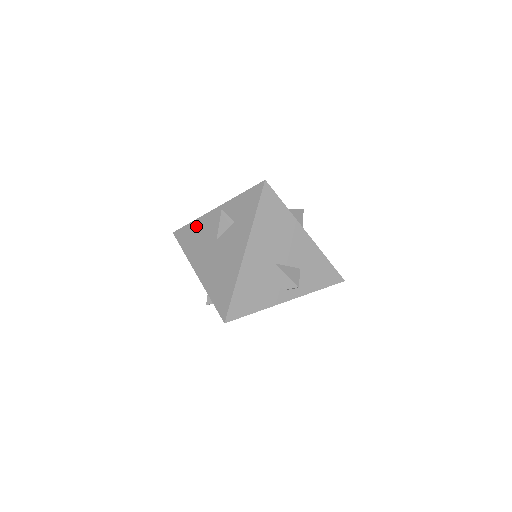
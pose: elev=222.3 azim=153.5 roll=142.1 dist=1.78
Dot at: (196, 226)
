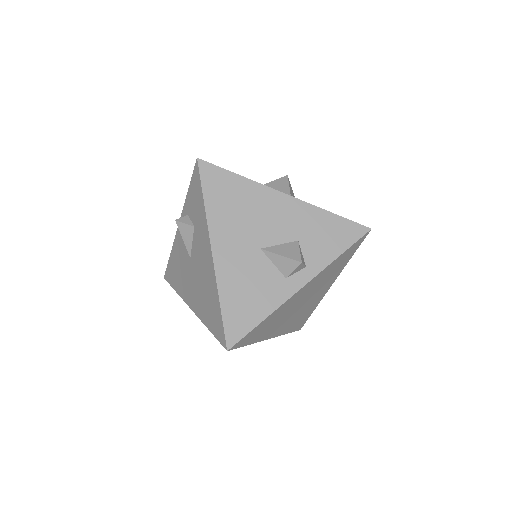
Dot at: (174, 256)
